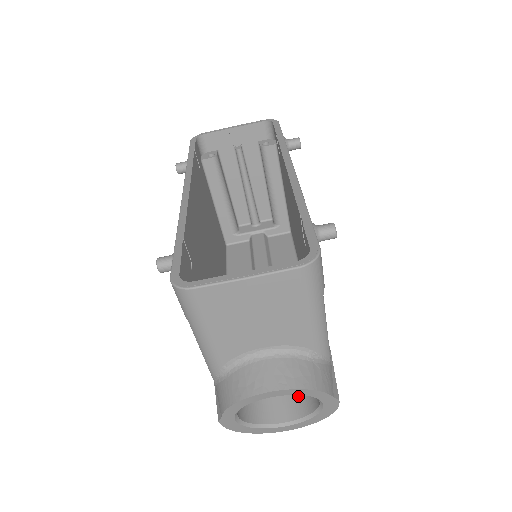
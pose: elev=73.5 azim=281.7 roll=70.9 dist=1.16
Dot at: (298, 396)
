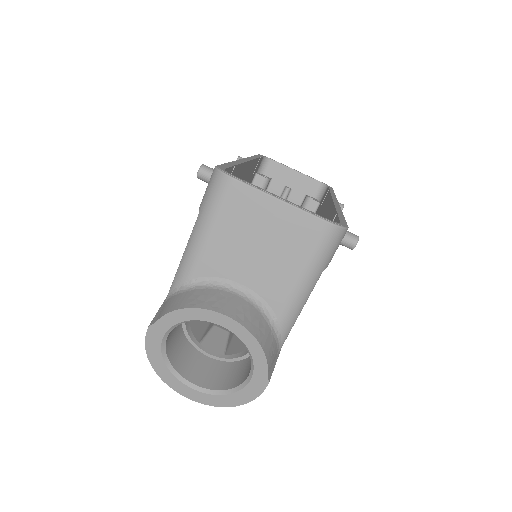
Dot at: (223, 373)
